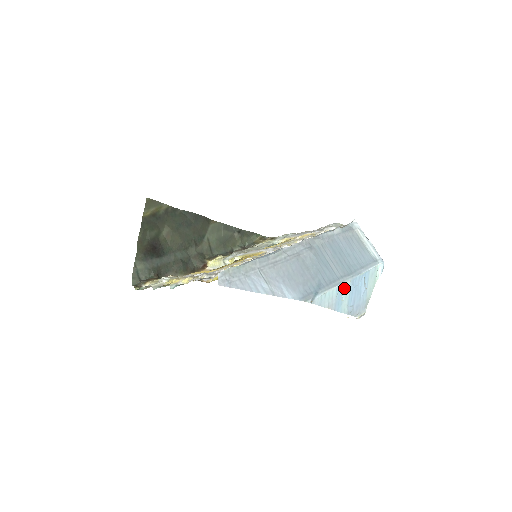
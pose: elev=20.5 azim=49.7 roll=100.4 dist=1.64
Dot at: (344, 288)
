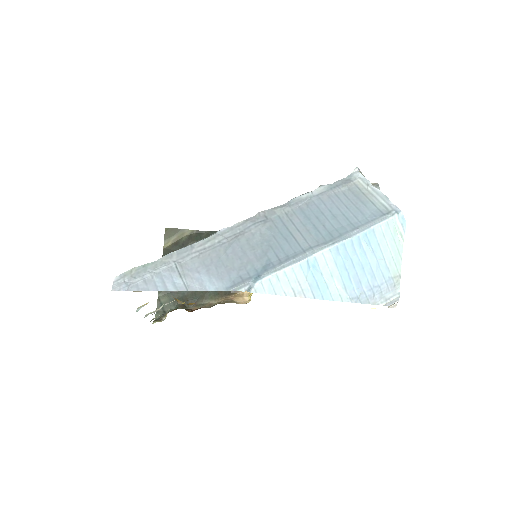
Dot at: (320, 263)
